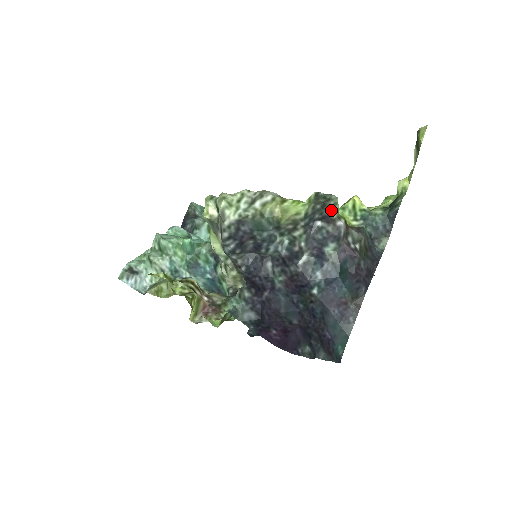
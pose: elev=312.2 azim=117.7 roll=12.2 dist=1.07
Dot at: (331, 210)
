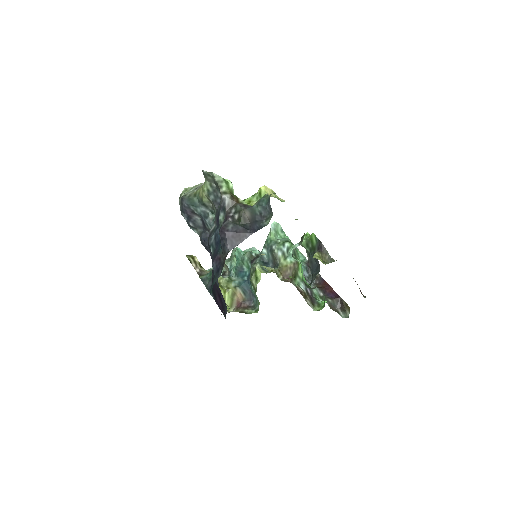
Dot at: (218, 186)
